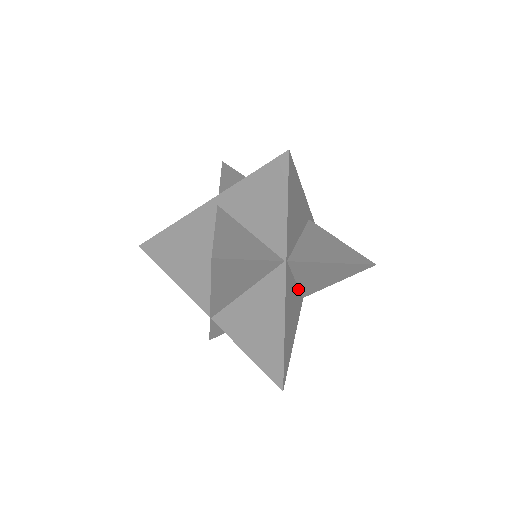
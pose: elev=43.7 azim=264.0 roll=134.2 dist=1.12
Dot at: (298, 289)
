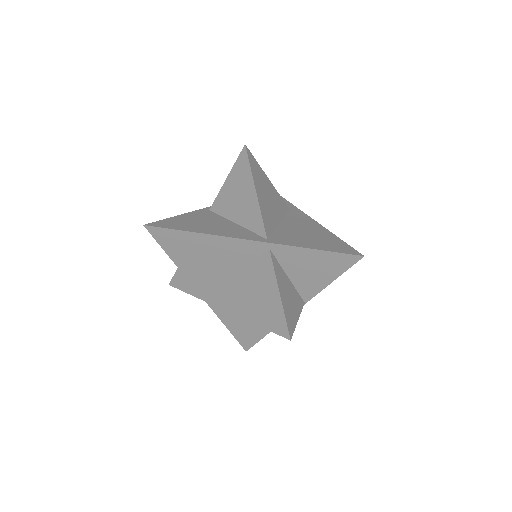
Dot at: occluded
